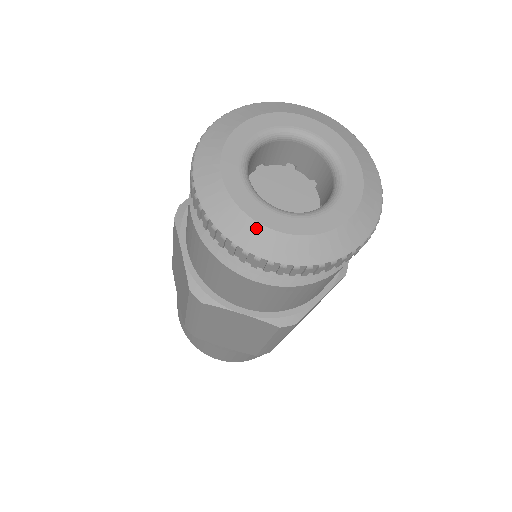
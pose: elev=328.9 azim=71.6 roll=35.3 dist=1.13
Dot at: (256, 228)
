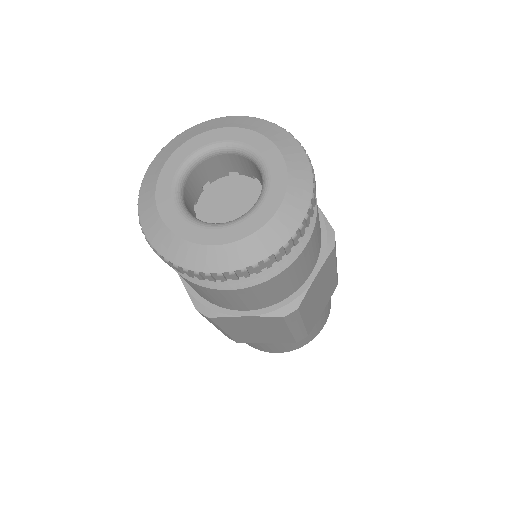
Dot at: (197, 249)
